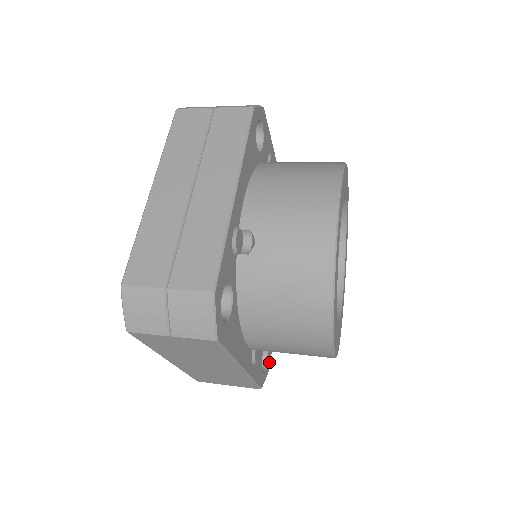
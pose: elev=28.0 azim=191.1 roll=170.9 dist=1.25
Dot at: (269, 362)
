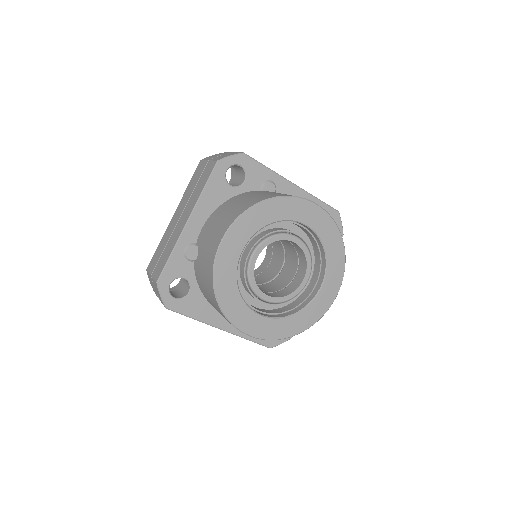
Dot at: occluded
